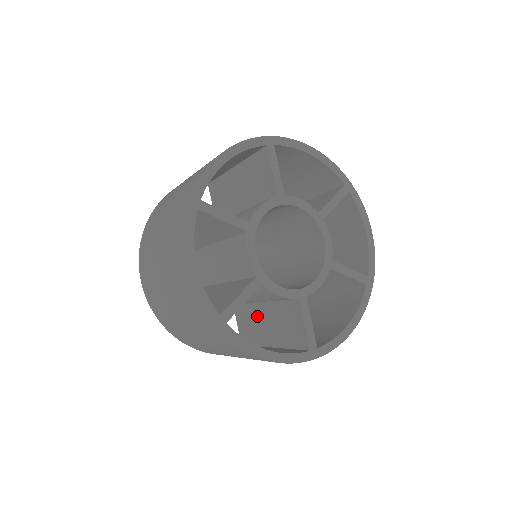
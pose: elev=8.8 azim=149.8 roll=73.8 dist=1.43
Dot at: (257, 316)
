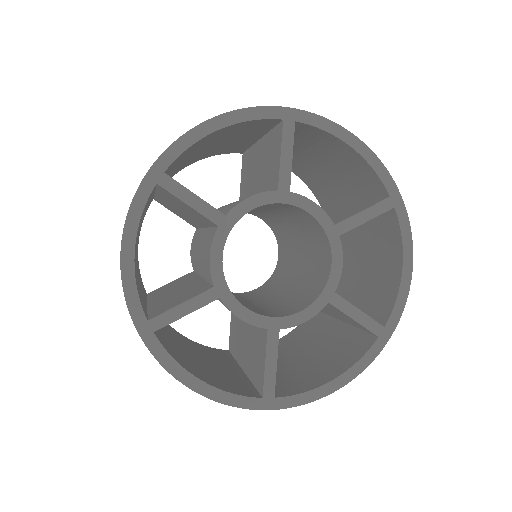
Dot at: occluded
